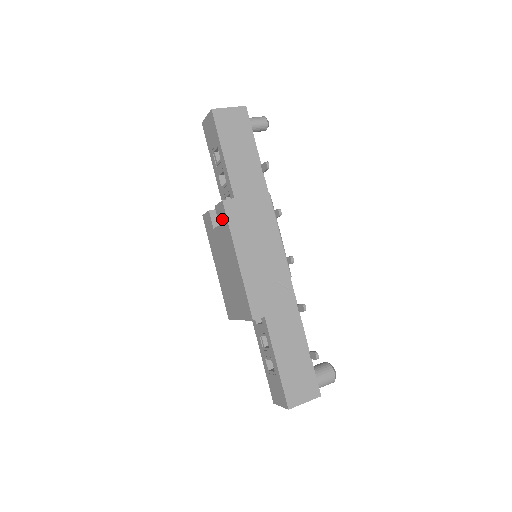
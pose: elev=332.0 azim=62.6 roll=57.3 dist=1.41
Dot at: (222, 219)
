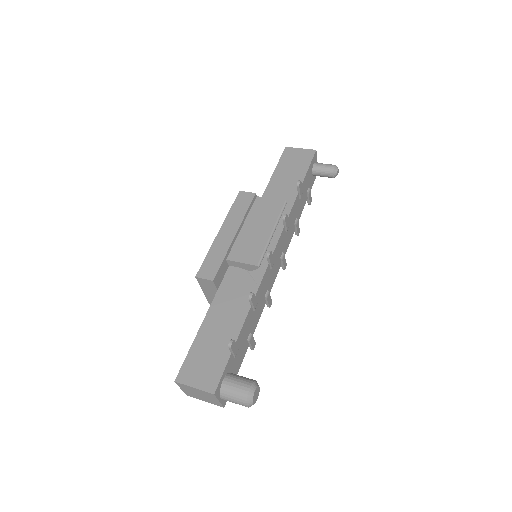
Dot at: occluded
